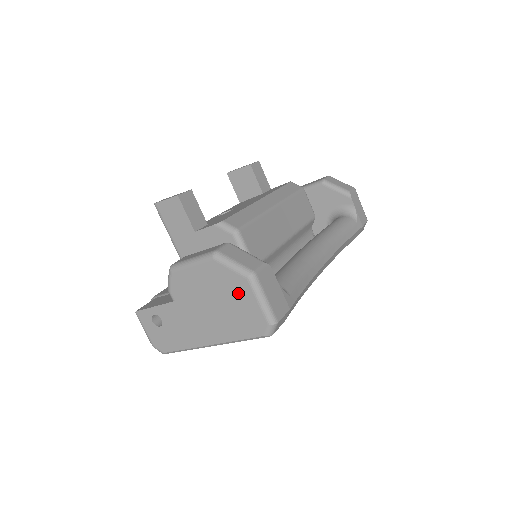
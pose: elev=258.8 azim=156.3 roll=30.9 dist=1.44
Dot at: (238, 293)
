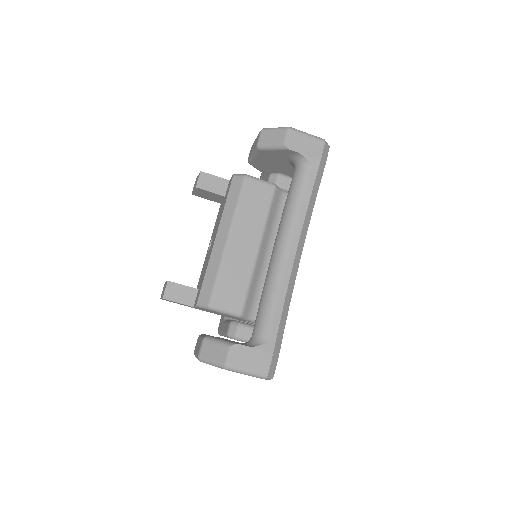
Dot at: occluded
